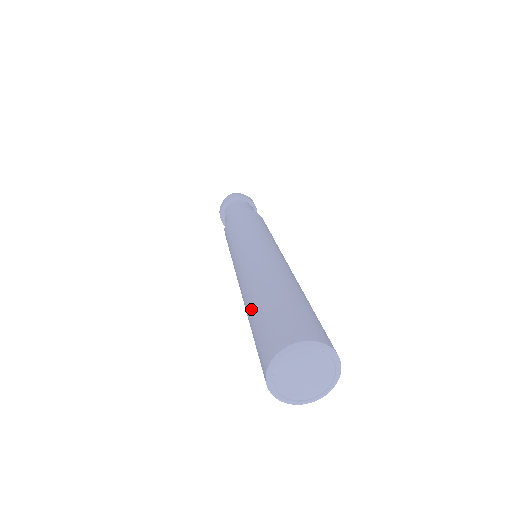
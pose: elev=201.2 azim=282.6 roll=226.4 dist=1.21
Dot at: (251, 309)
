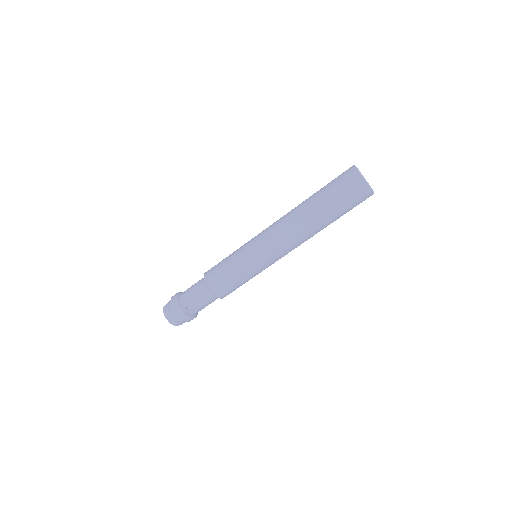
Dot at: (312, 195)
